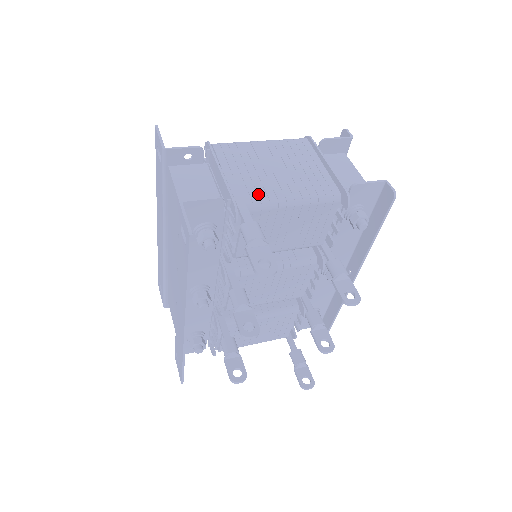
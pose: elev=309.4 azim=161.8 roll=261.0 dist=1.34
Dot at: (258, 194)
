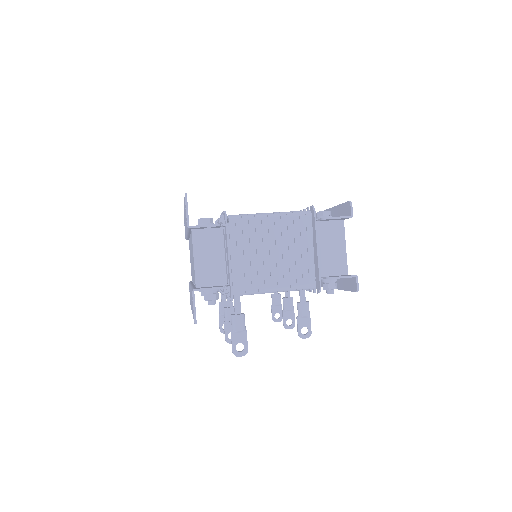
Dot at: (251, 284)
